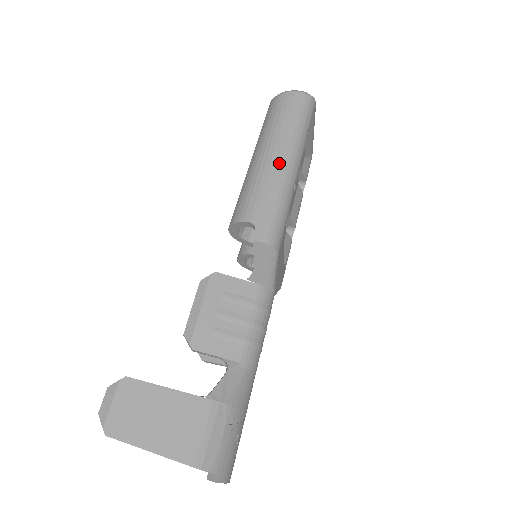
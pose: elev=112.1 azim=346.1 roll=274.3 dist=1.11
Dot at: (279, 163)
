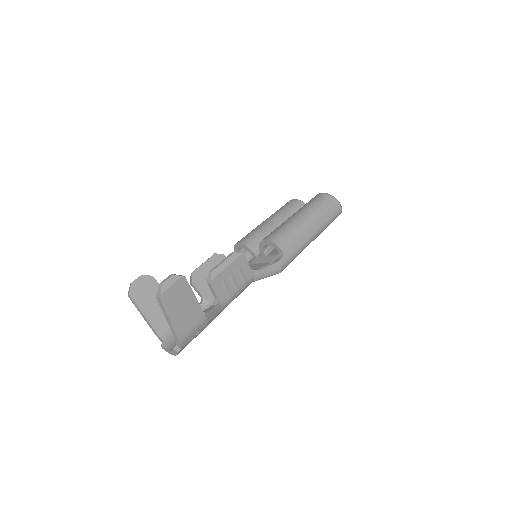
Dot at: (311, 234)
